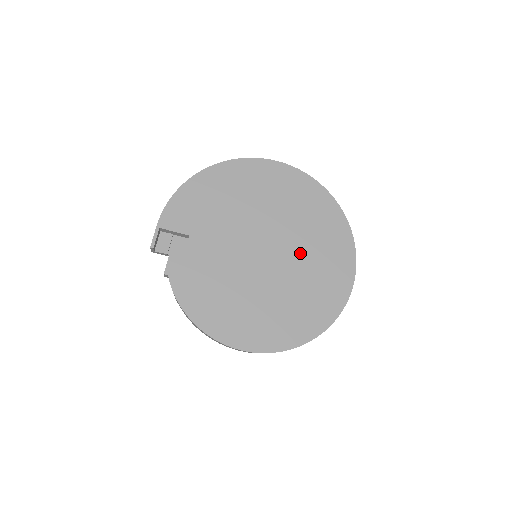
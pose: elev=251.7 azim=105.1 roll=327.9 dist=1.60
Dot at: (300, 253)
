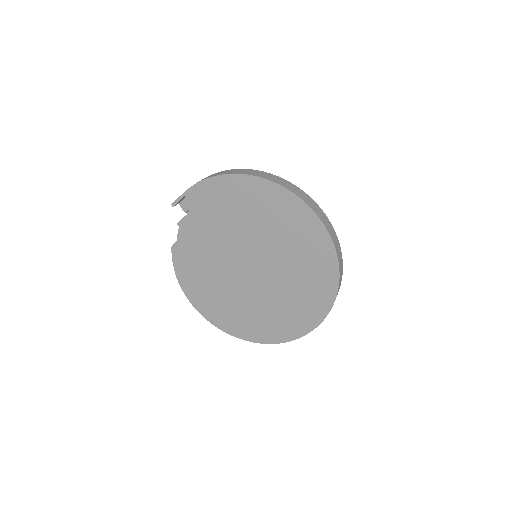
Dot at: (277, 290)
